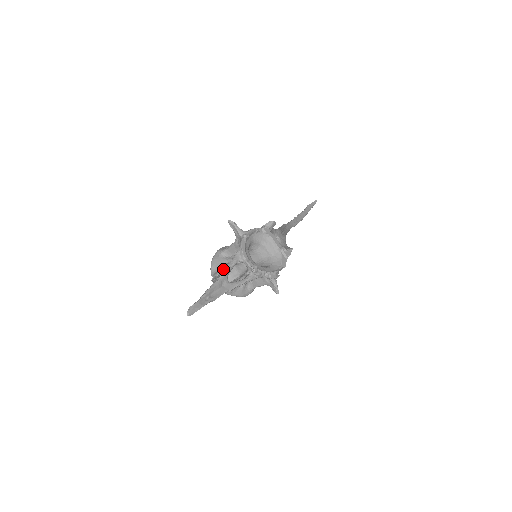
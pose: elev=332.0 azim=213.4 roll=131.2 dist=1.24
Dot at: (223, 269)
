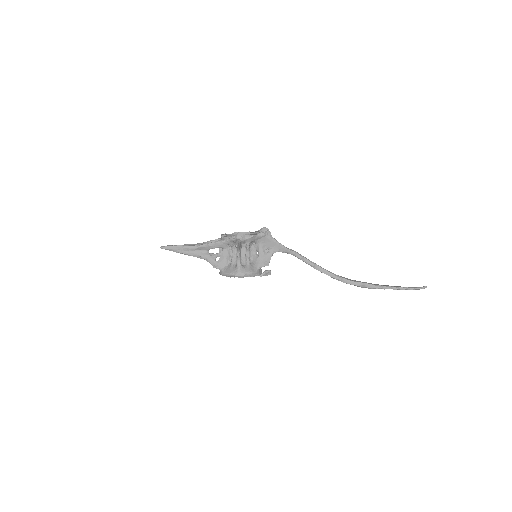
Dot at: (219, 255)
